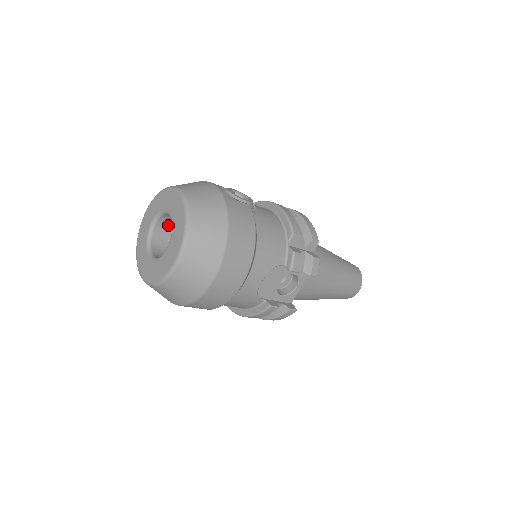
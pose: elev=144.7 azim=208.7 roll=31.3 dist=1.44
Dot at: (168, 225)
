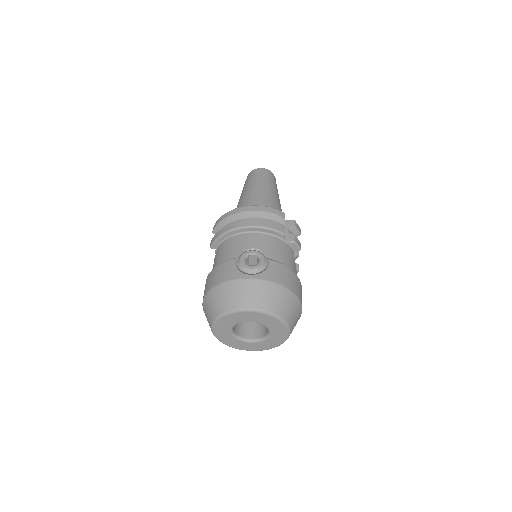
Dot at: occluded
